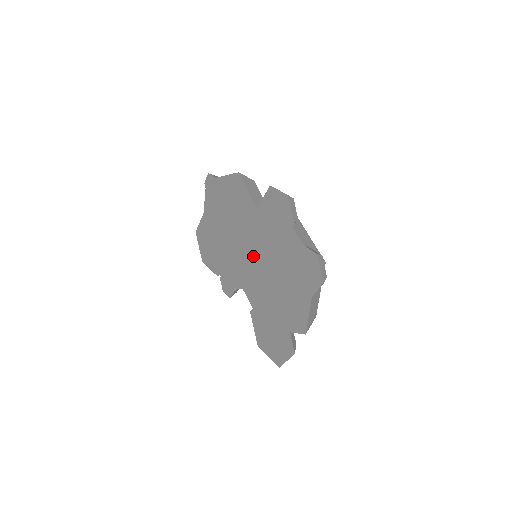
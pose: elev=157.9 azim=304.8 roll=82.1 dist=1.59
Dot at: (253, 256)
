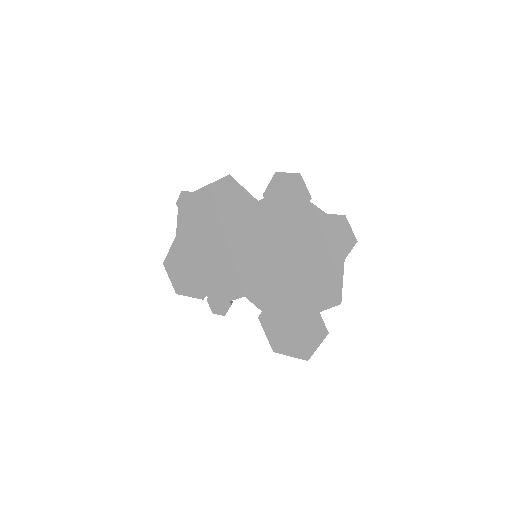
Dot at: (258, 253)
